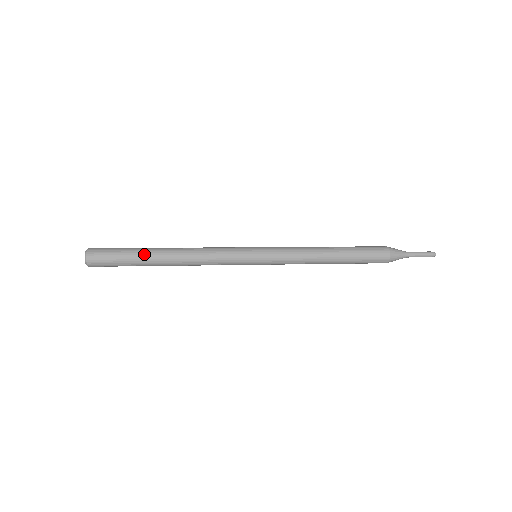
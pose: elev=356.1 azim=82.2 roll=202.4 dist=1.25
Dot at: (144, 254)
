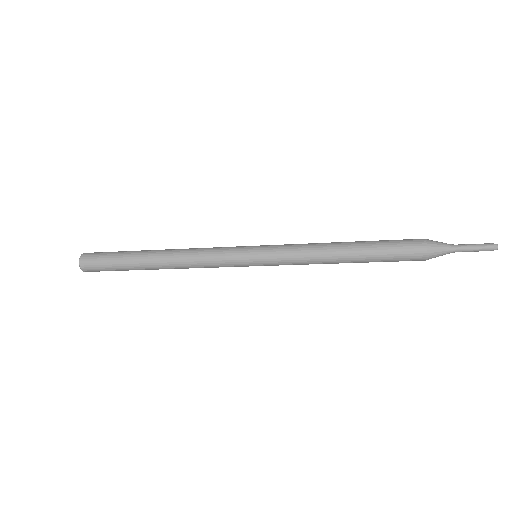
Dot at: (137, 251)
